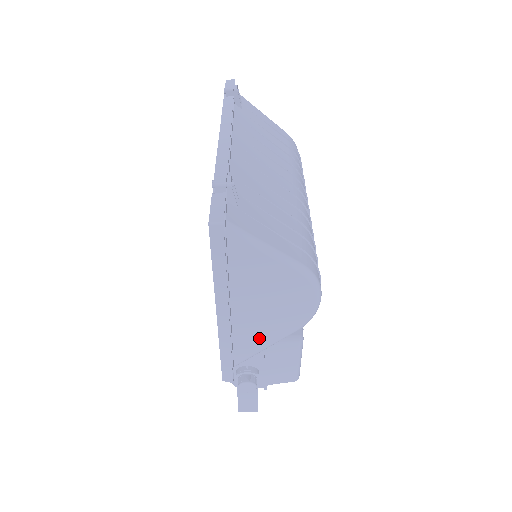
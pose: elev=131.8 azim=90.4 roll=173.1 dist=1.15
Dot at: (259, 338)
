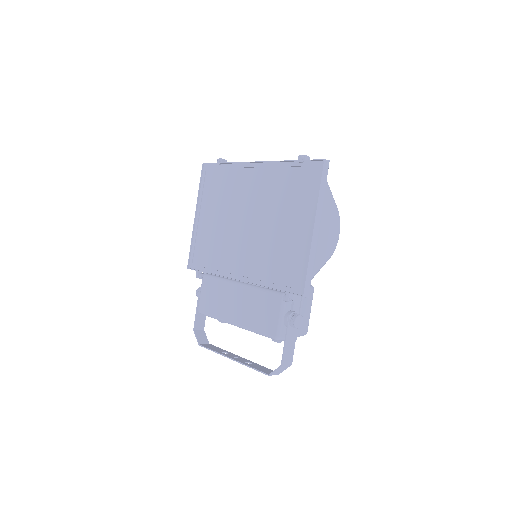
Dot at: (318, 260)
